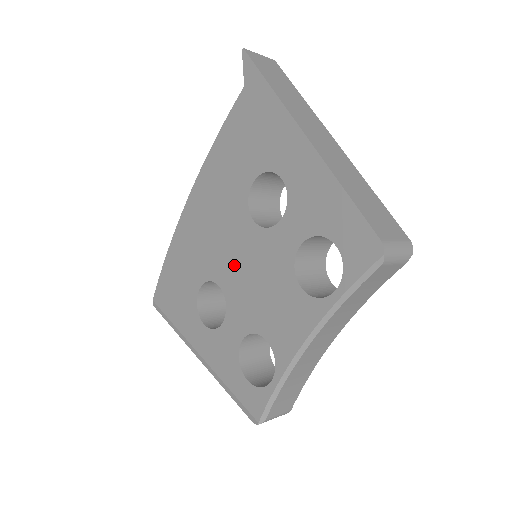
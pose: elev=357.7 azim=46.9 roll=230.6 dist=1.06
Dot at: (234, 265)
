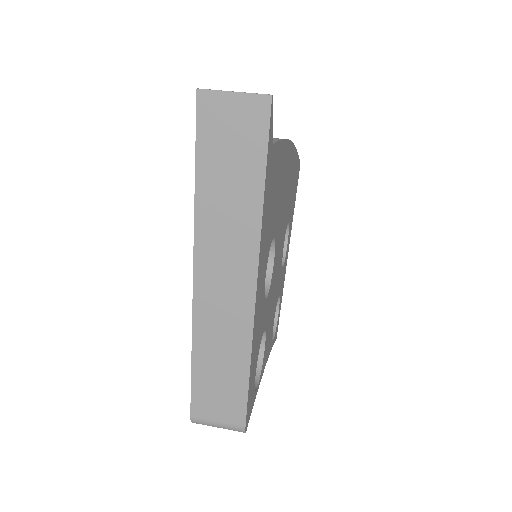
Dot at: occluded
